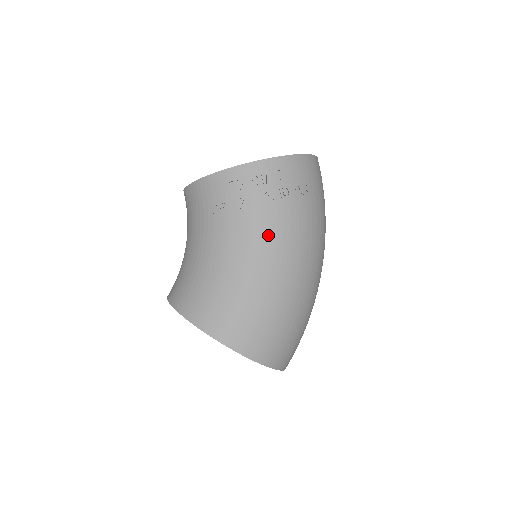
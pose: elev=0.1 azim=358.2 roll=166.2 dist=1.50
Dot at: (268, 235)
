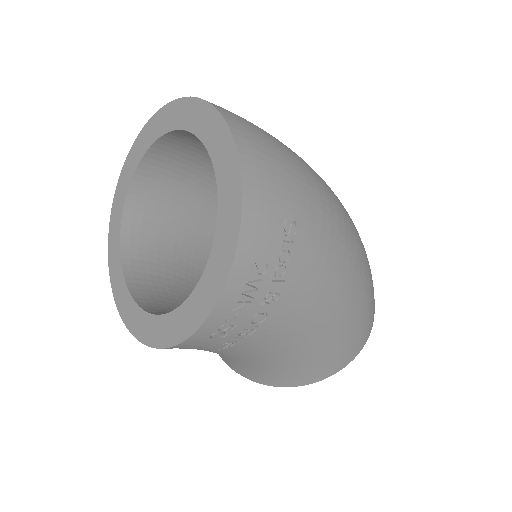
Dot at: (304, 312)
